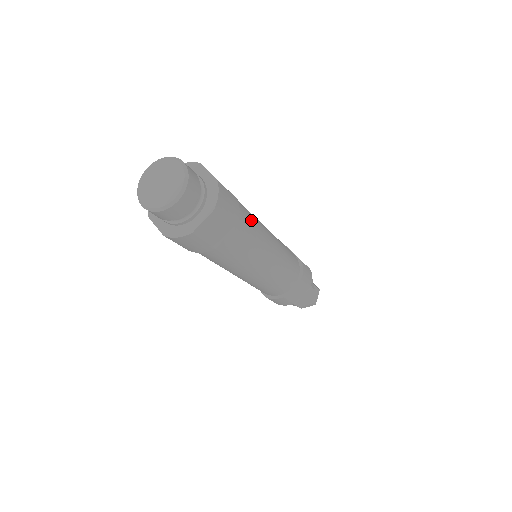
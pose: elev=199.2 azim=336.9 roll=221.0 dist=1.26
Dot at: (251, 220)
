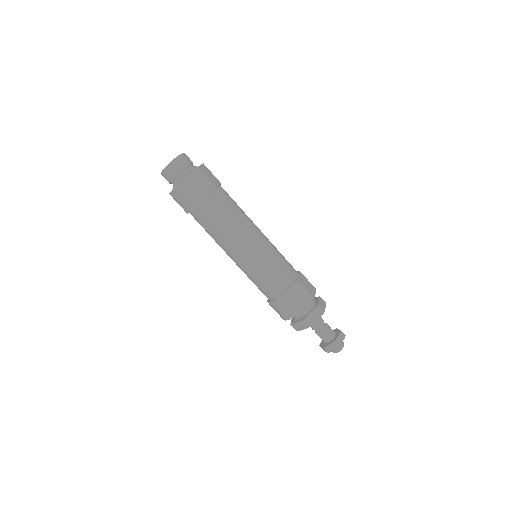
Dot at: occluded
